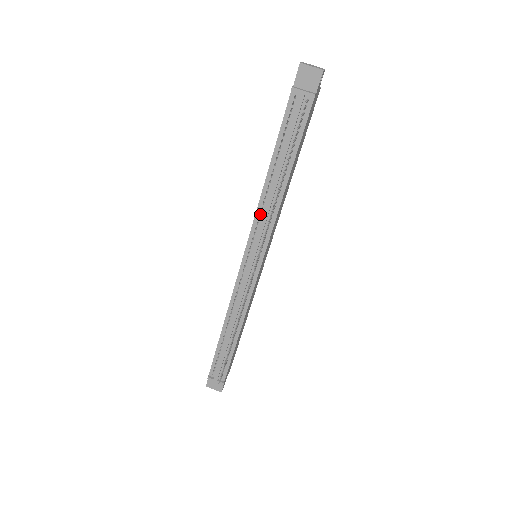
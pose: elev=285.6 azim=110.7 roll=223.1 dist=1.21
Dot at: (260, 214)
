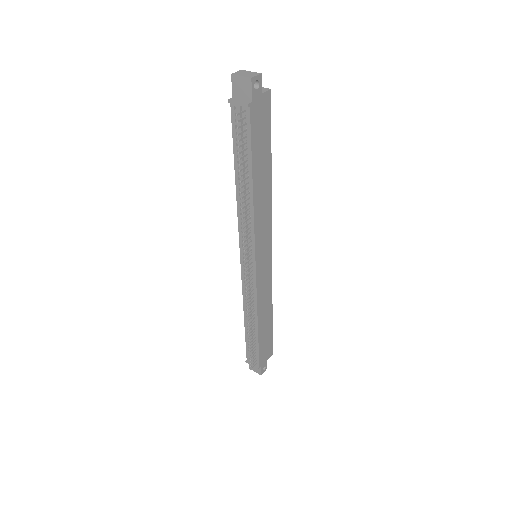
Dot at: (242, 219)
